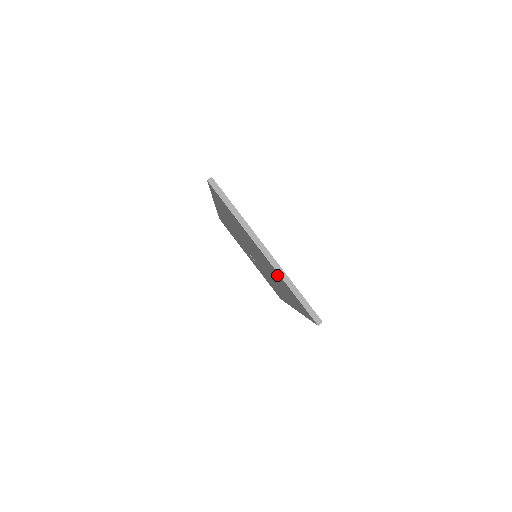
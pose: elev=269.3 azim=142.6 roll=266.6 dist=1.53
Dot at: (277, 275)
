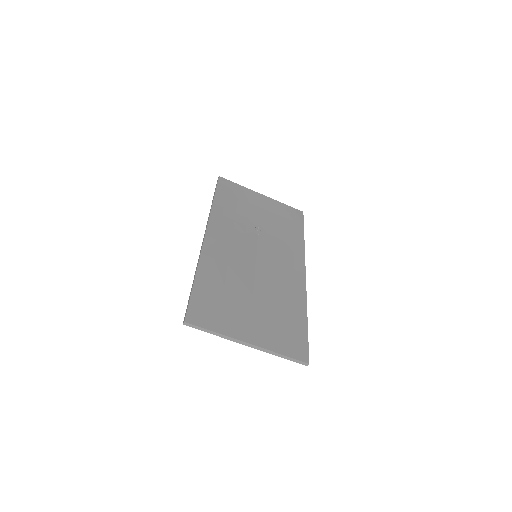
Dot at: occluded
